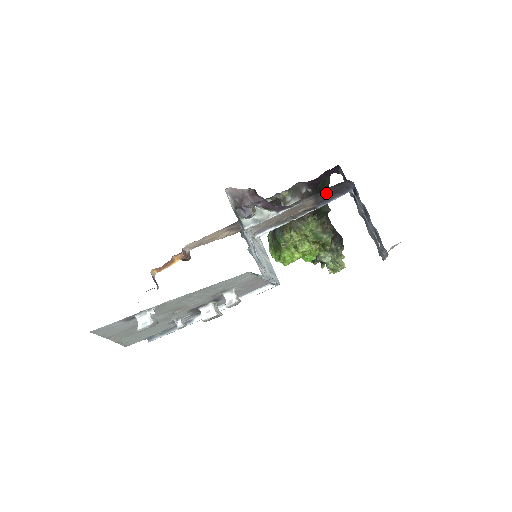
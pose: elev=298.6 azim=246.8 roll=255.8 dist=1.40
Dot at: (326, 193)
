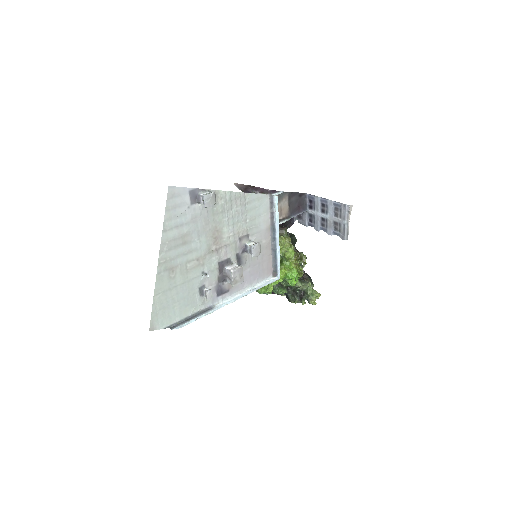
Dot at: (294, 203)
